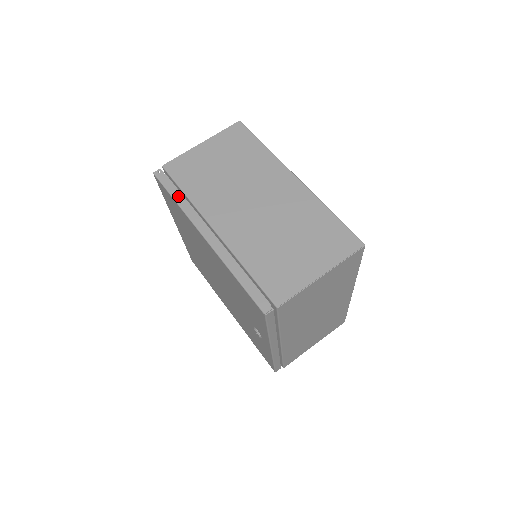
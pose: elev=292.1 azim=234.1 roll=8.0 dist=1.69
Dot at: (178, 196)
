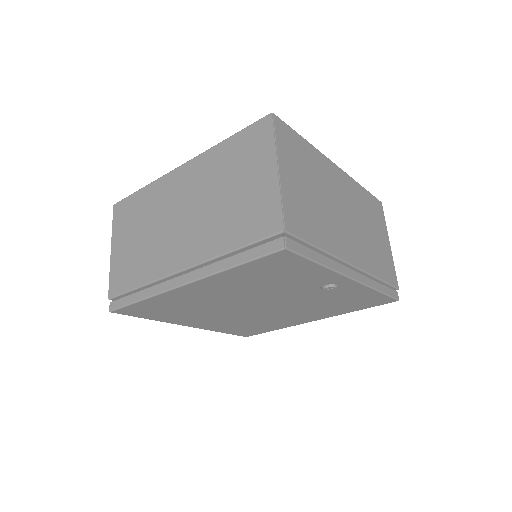
Dot at: (139, 295)
